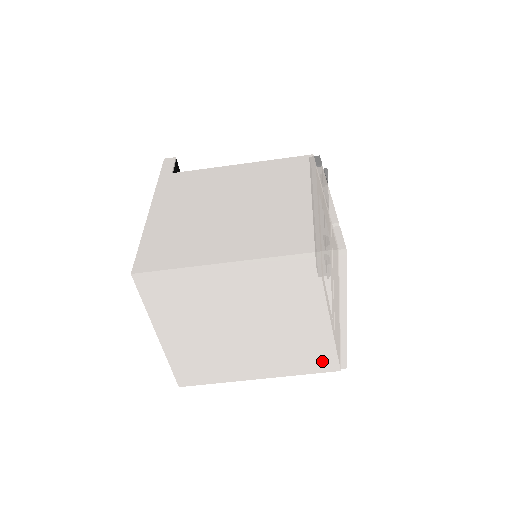
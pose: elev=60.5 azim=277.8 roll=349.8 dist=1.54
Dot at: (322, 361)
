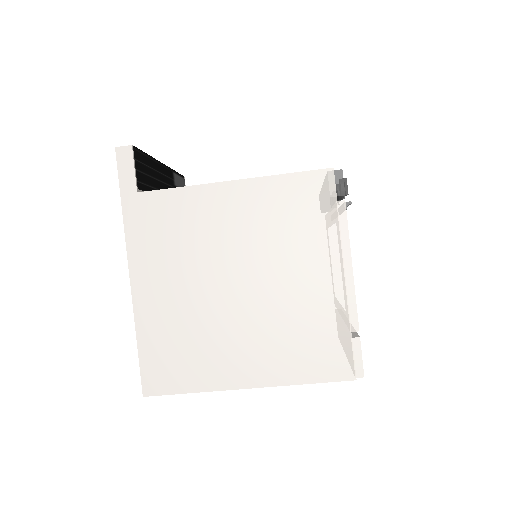
Dot at: occluded
